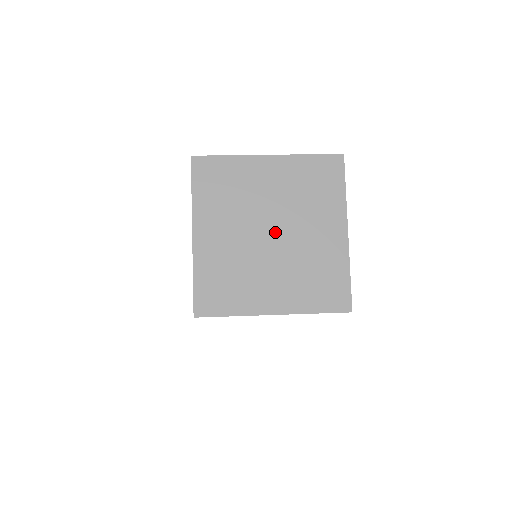
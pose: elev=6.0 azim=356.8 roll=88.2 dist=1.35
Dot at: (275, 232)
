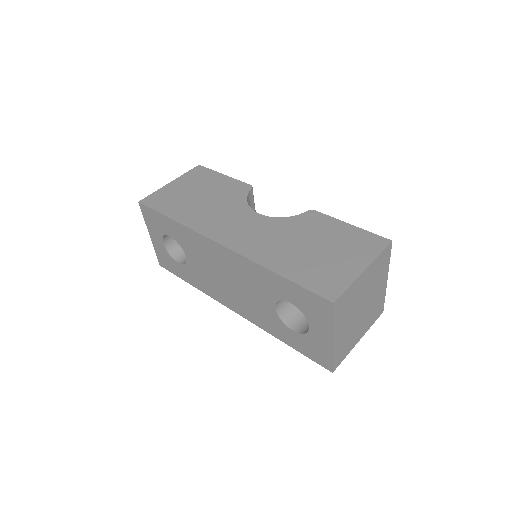
Dot at: (364, 306)
